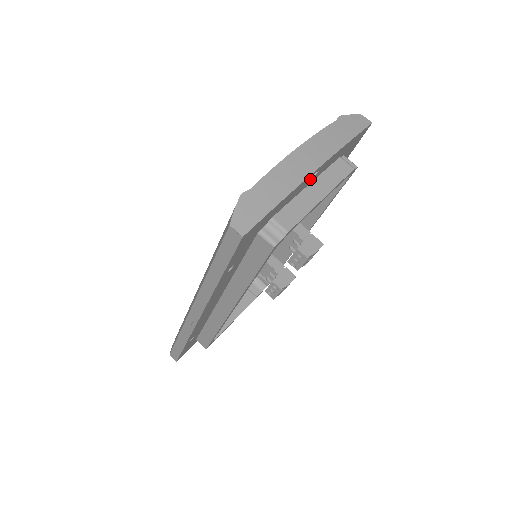
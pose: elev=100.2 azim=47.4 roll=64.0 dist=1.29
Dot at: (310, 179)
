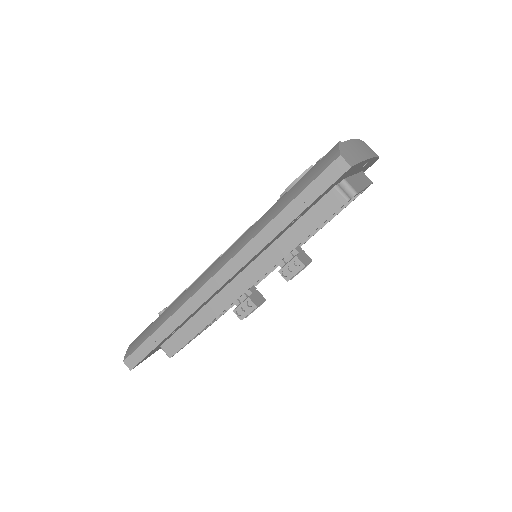
Dot at: (362, 166)
